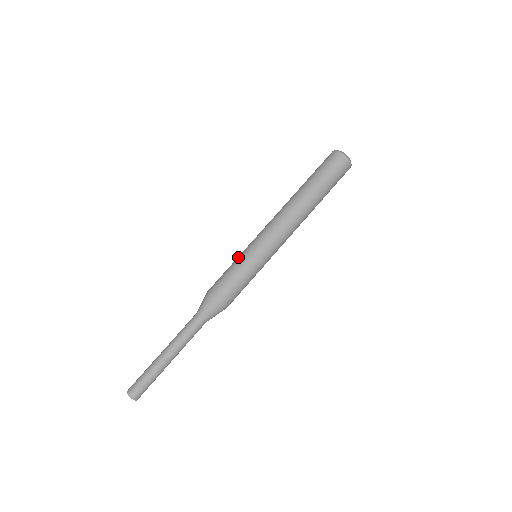
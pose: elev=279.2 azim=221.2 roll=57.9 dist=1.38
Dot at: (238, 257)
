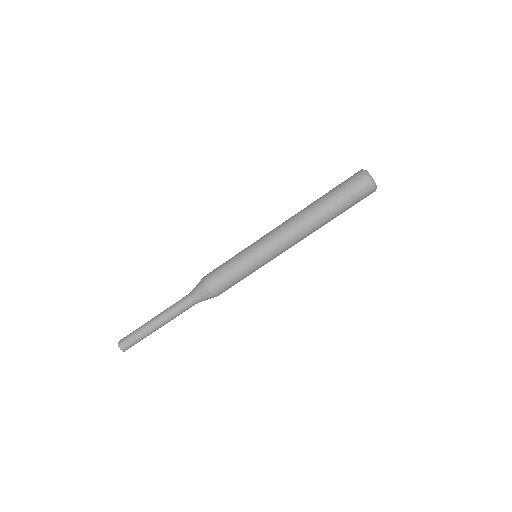
Dot at: (238, 253)
